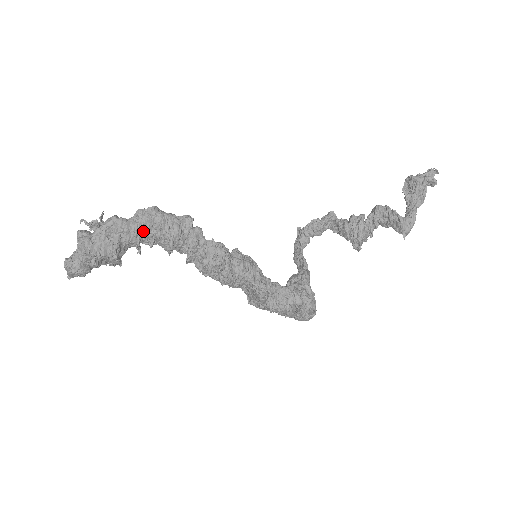
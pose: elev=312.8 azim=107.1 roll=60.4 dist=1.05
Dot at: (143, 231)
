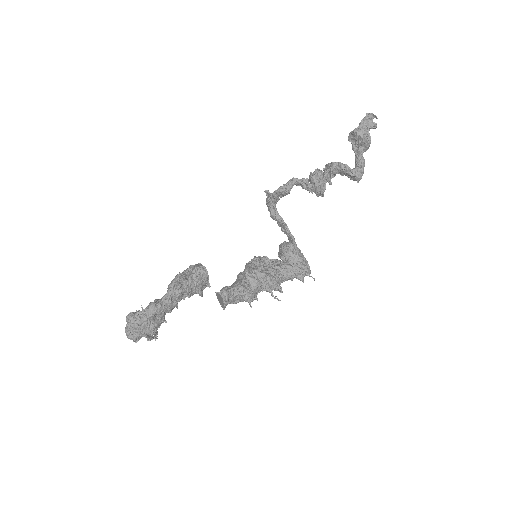
Dot at: (178, 301)
